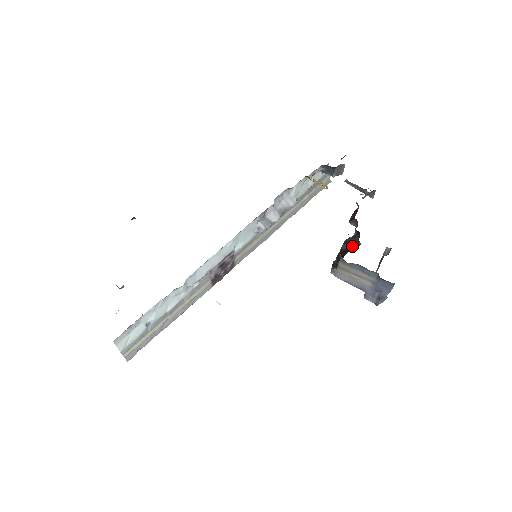
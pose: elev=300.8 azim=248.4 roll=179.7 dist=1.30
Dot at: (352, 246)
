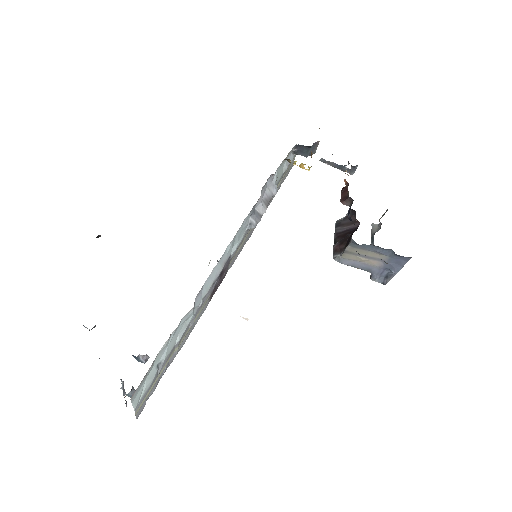
Dot at: (349, 227)
